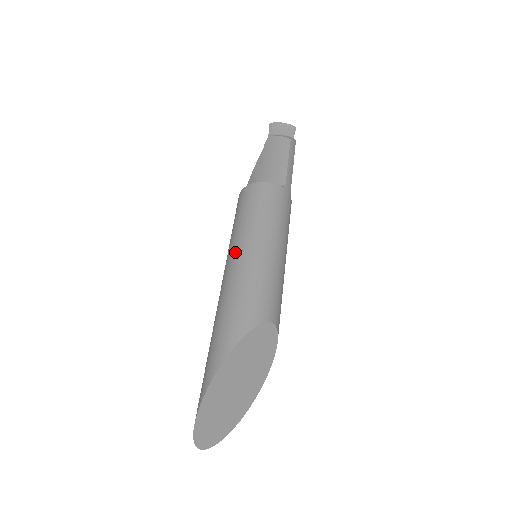
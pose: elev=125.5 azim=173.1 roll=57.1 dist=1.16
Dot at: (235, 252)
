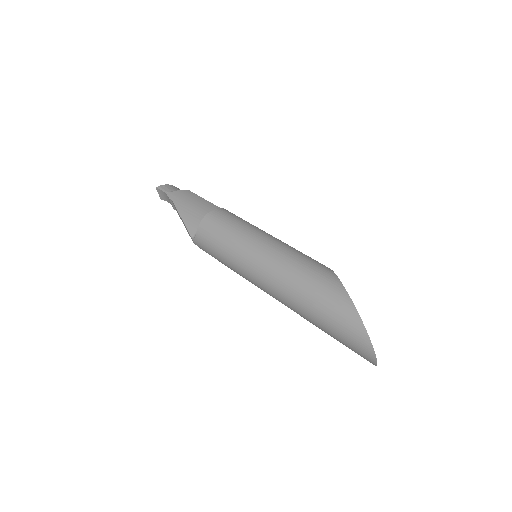
Dot at: (258, 246)
